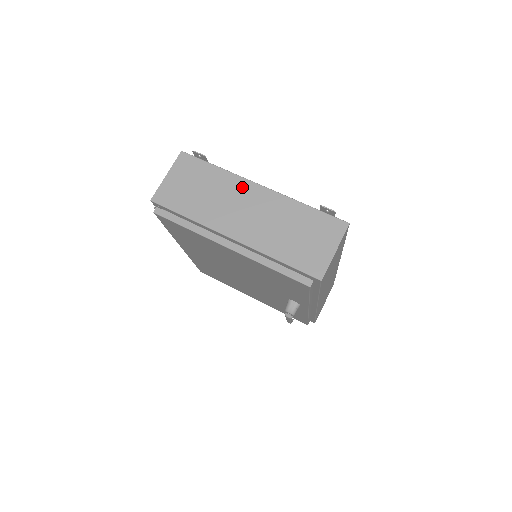
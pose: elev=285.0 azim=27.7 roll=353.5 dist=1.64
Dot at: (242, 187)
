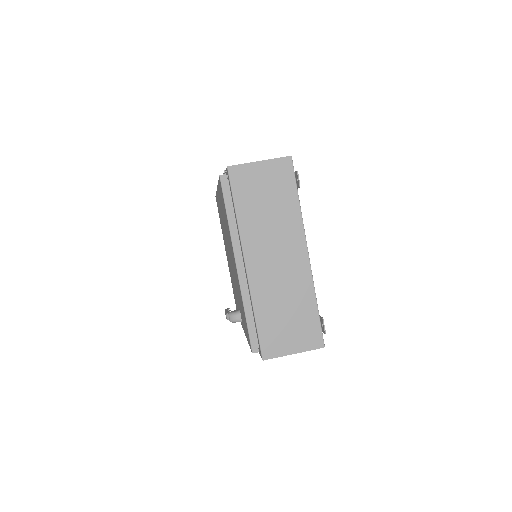
Dot at: (295, 238)
